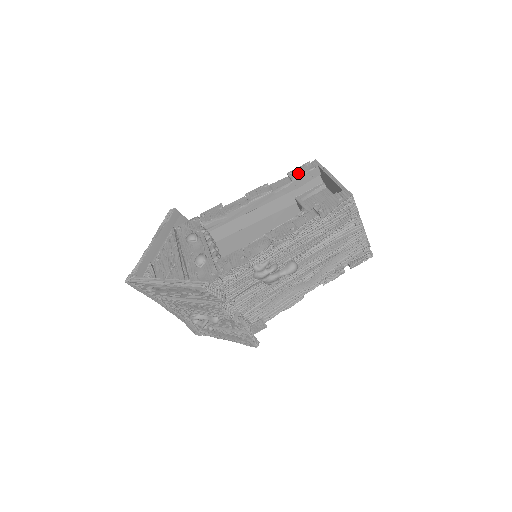
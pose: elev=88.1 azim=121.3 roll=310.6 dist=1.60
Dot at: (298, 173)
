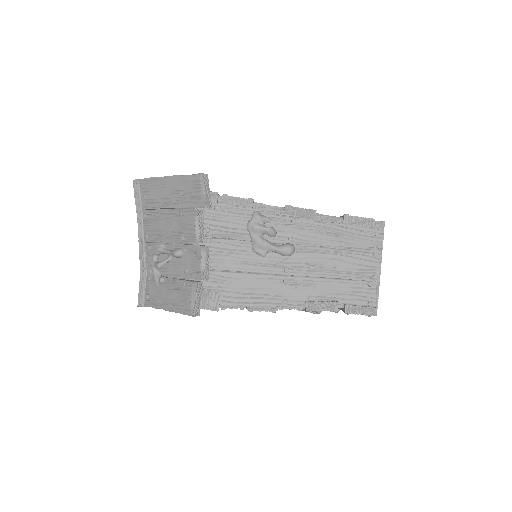
Dot at: occluded
